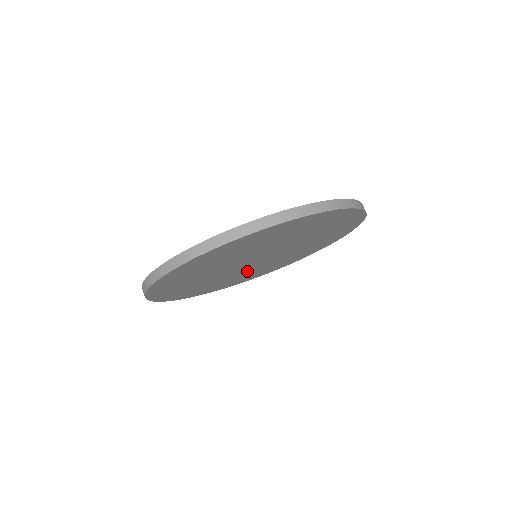
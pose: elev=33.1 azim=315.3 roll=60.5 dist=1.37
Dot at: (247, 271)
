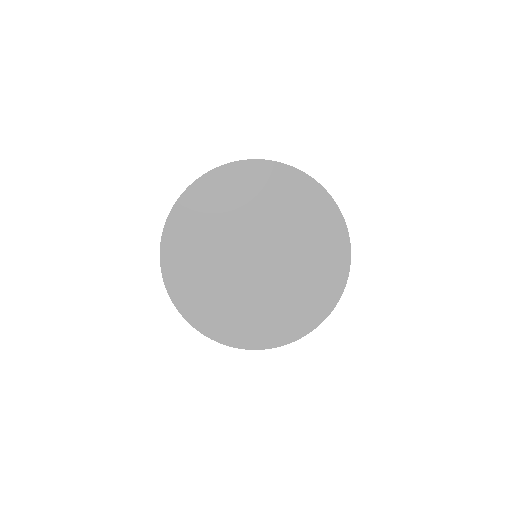
Dot at: (221, 271)
